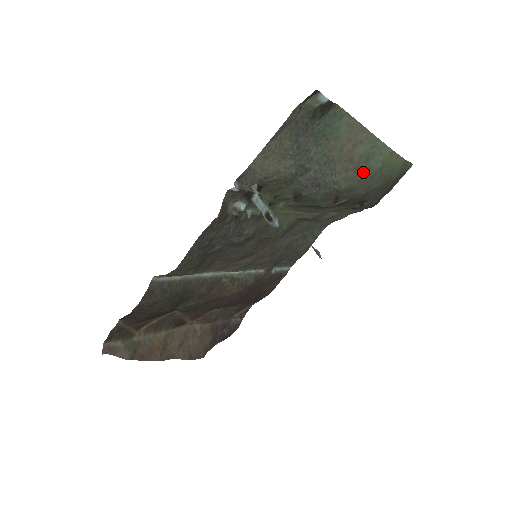
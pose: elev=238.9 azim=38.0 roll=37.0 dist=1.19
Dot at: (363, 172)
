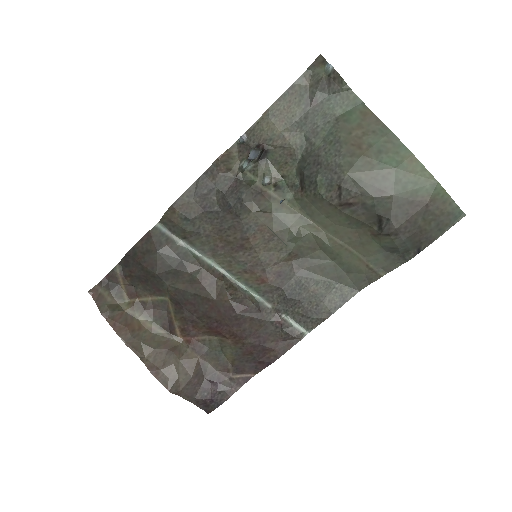
Dot at: (372, 164)
